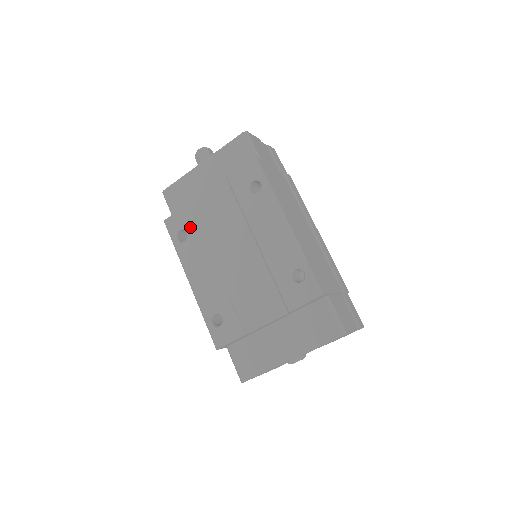
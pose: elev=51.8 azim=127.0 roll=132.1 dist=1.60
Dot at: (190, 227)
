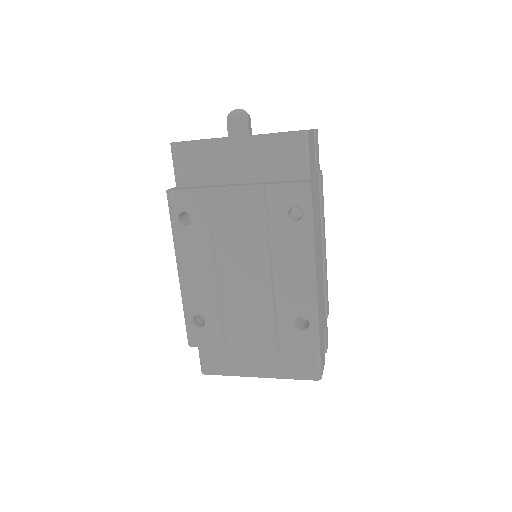
Dot at: (199, 216)
